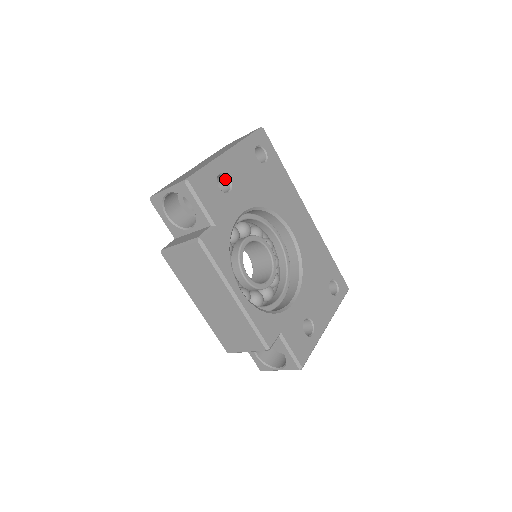
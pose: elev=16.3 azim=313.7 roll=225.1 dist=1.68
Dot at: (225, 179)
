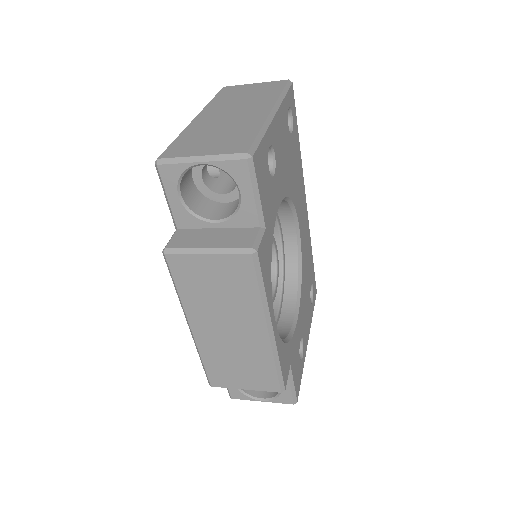
Dot at: occluded
